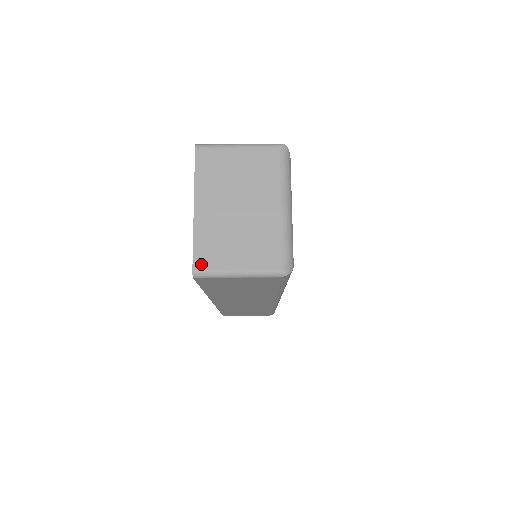
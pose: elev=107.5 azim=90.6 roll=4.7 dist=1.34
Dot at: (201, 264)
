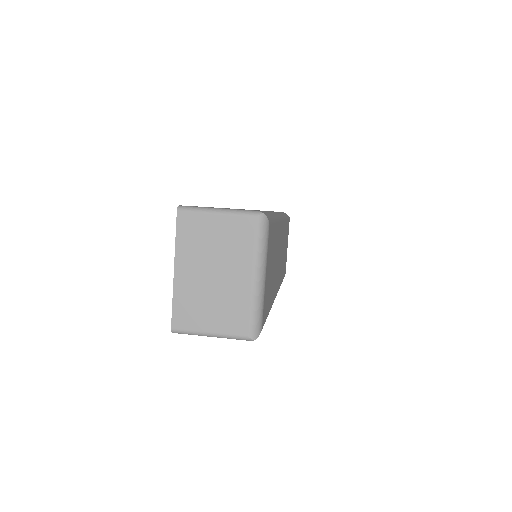
Dot at: (179, 324)
